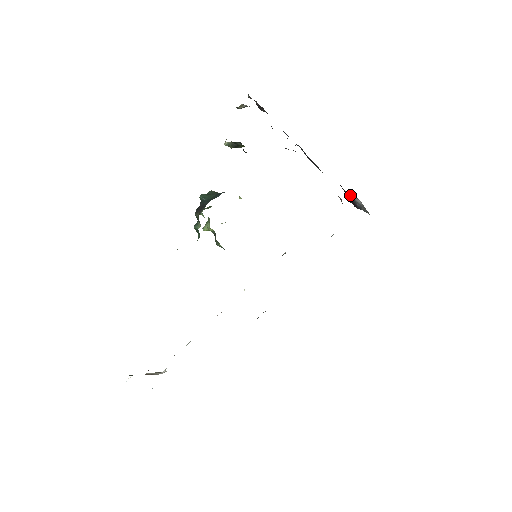
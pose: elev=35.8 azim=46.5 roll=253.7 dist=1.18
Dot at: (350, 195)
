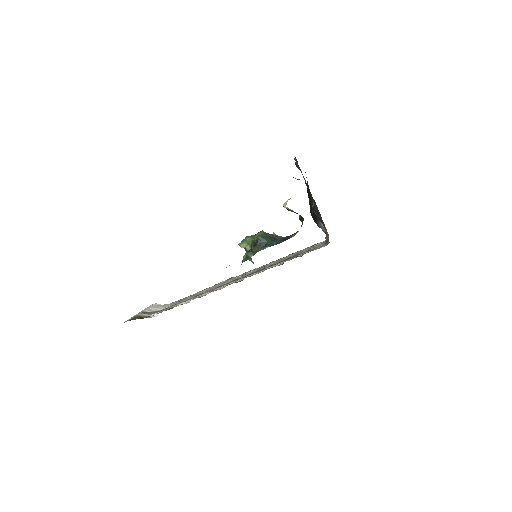
Dot at: (319, 220)
